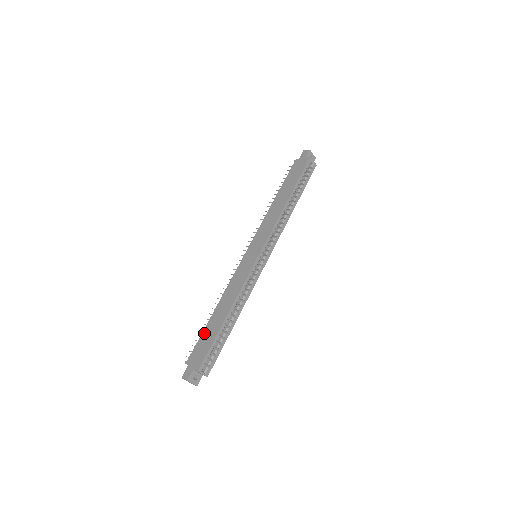
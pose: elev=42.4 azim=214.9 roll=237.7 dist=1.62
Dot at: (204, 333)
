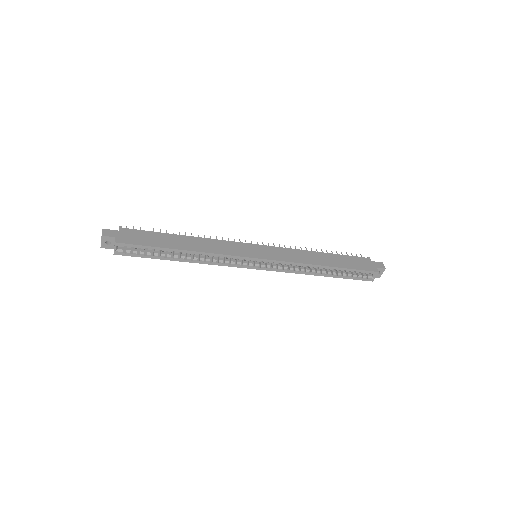
Dot at: (157, 234)
